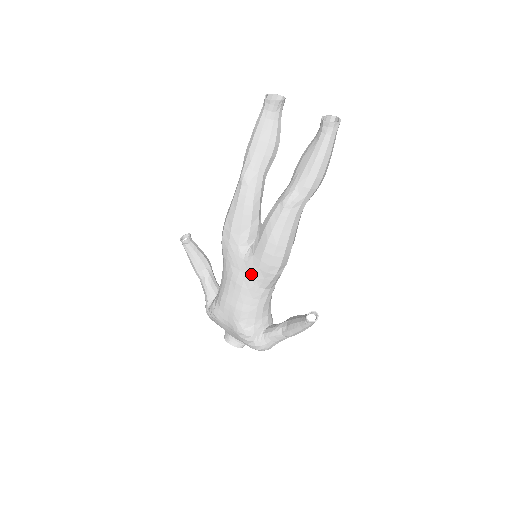
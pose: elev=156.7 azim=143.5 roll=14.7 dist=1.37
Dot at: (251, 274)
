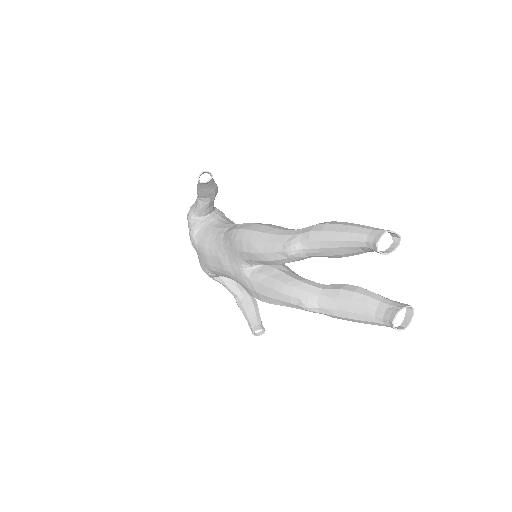
Dot at: (237, 278)
